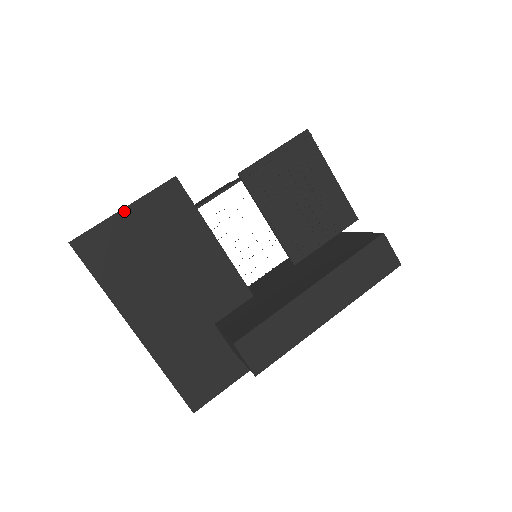
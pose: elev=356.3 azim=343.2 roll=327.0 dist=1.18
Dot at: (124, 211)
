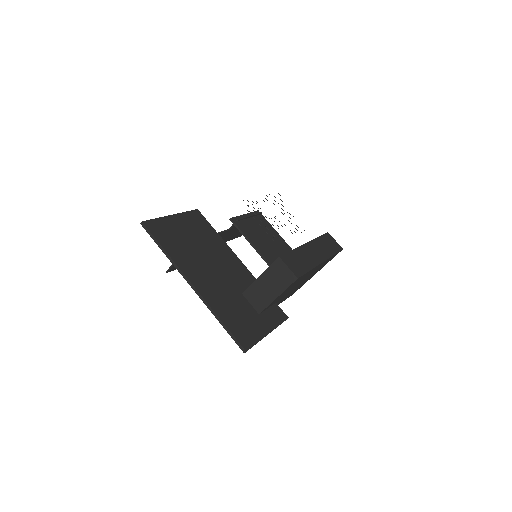
Dot at: (172, 216)
